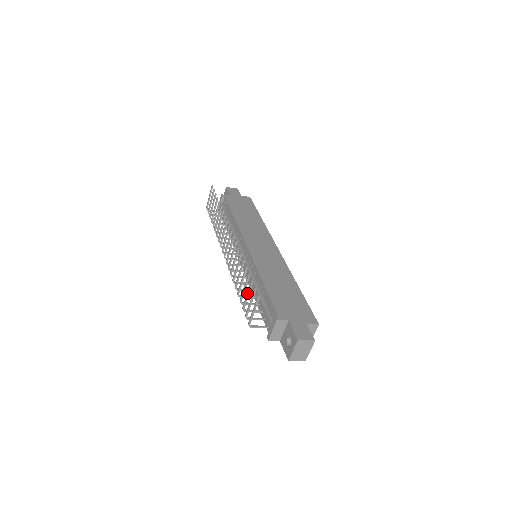
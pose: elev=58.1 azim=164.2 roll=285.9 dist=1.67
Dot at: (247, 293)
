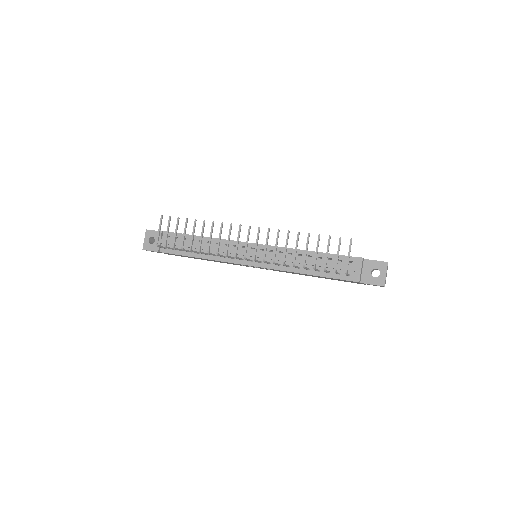
Dot at: (327, 249)
